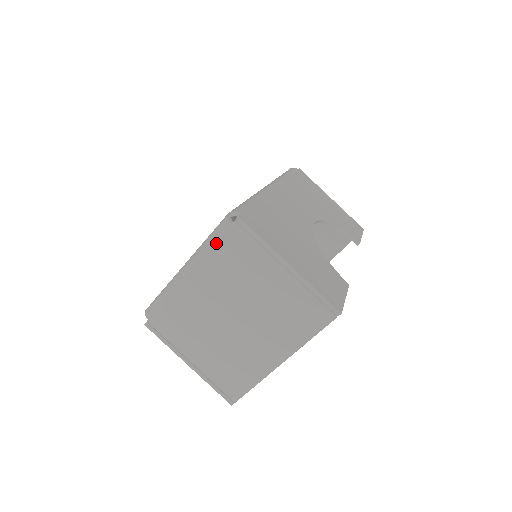
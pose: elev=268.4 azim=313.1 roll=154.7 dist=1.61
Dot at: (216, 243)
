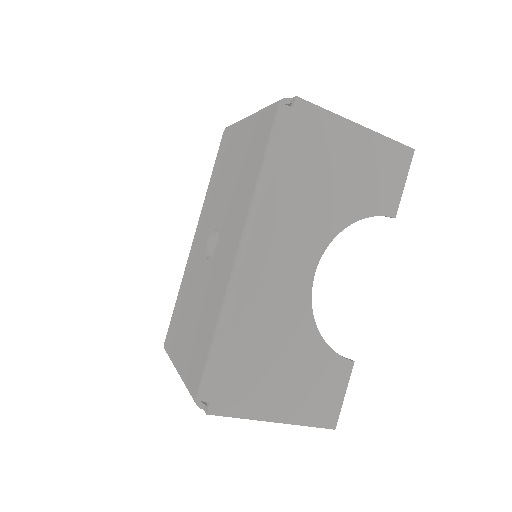
Dot at: occluded
